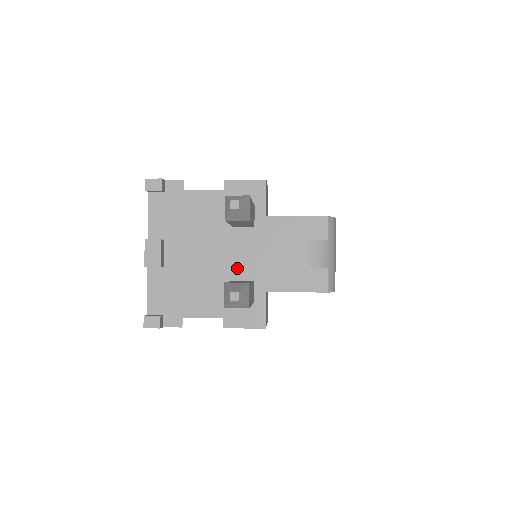
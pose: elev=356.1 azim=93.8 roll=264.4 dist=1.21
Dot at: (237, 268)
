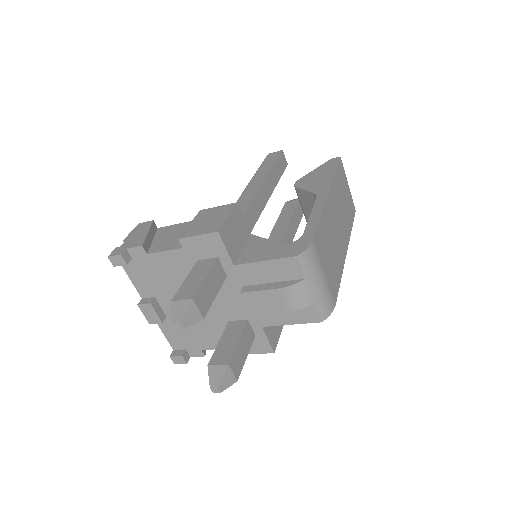
Dot at: (228, 311)
